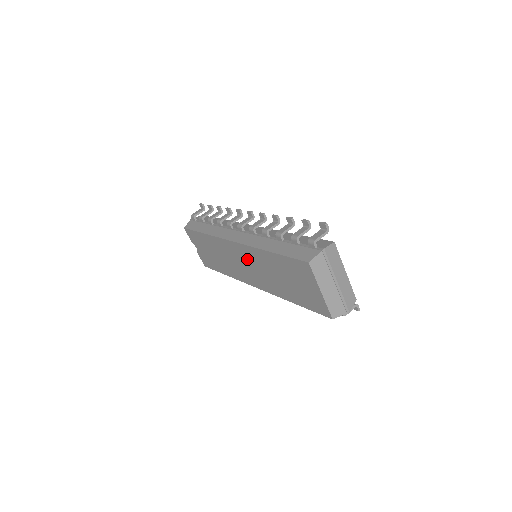
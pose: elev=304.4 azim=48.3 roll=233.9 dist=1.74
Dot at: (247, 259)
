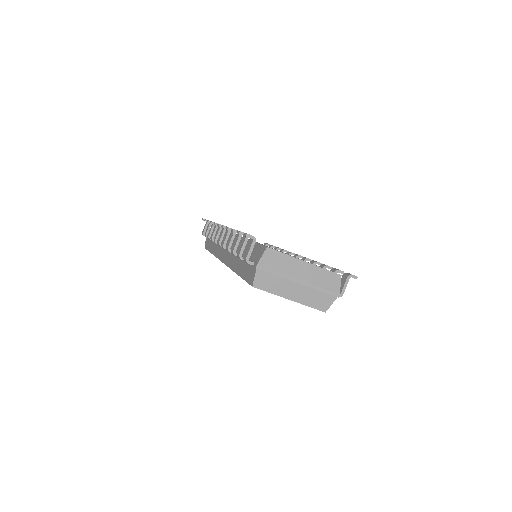
Dot at: occluded
